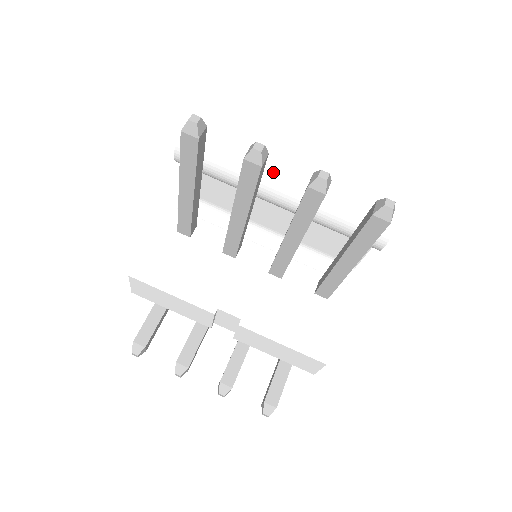
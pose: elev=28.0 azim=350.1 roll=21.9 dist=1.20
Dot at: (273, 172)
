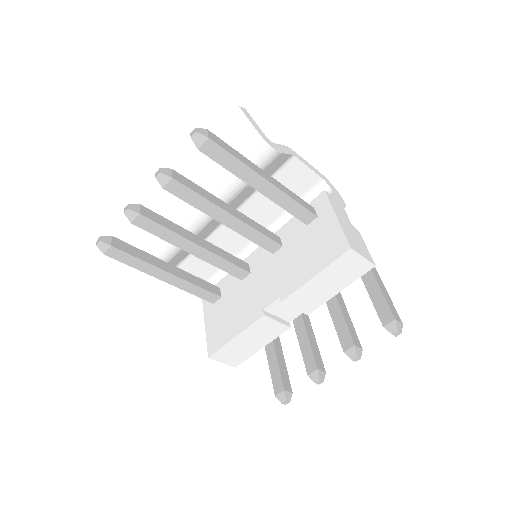
Dot at: (182, 208)
